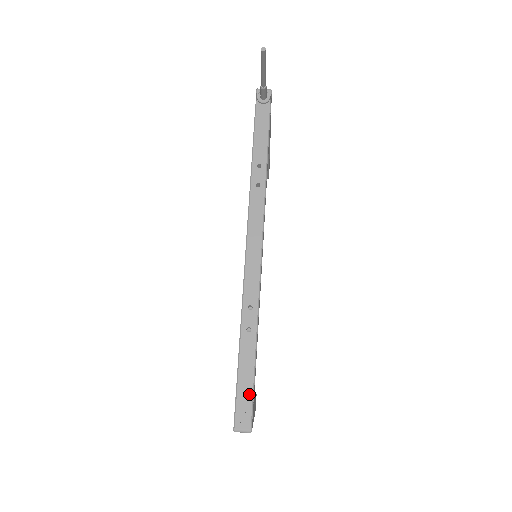
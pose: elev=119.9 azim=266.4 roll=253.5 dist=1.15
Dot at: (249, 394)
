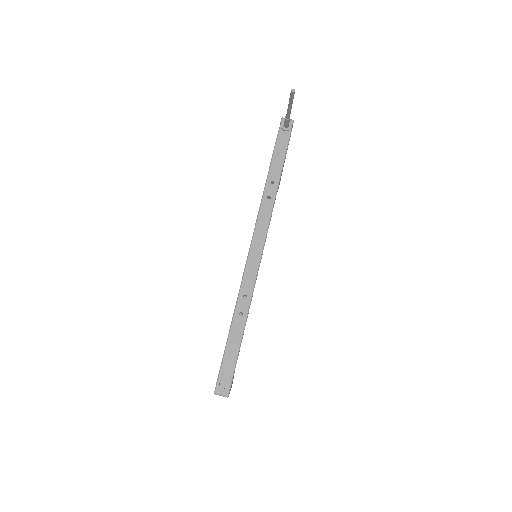
Dot at: (232, 366)
